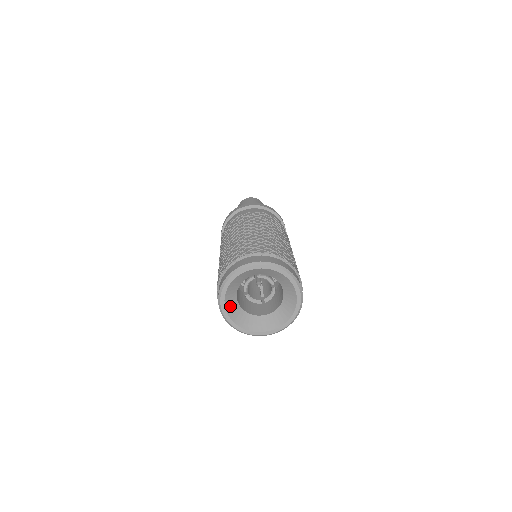
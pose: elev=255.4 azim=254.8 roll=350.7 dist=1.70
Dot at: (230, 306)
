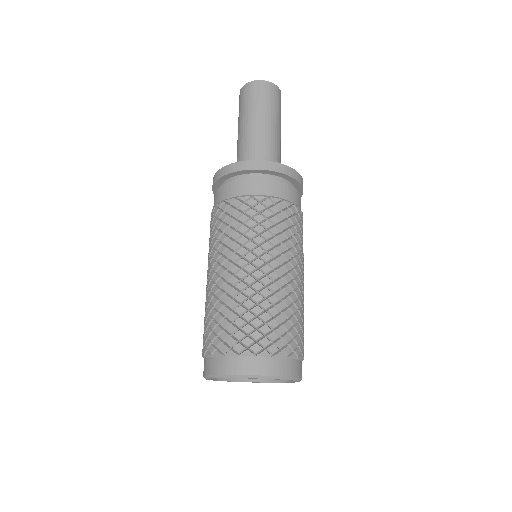
Dot at: occluded
